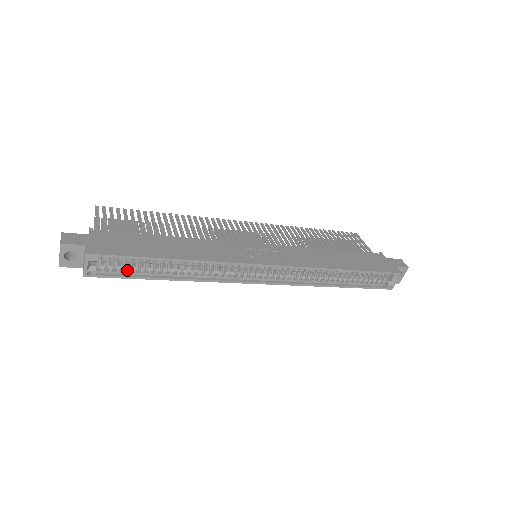
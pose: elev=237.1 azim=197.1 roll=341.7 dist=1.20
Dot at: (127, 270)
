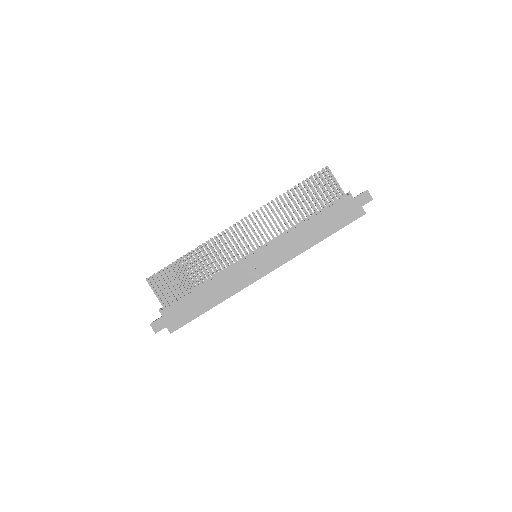
Dot at: occluded
